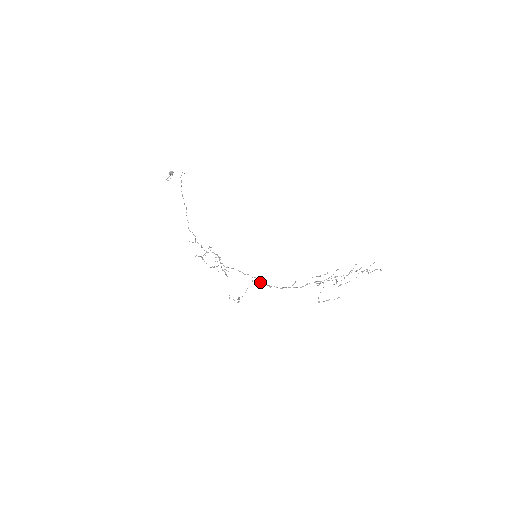
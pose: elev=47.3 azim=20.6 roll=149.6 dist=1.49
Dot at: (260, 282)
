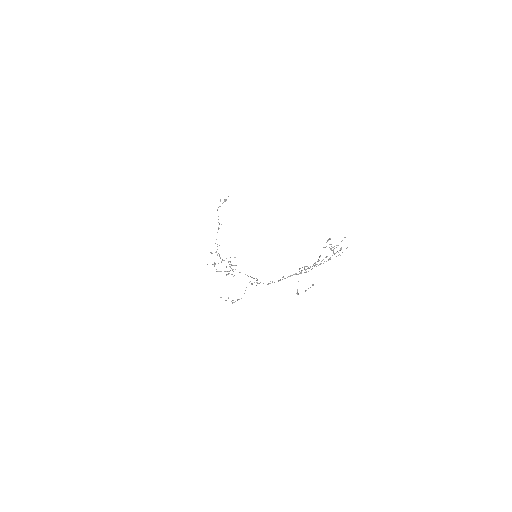
Dot at: occluded
